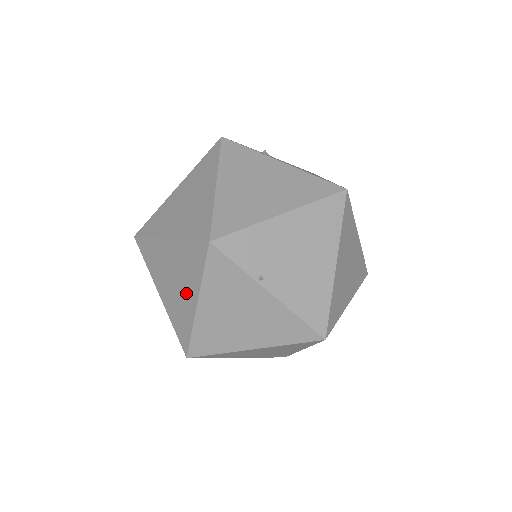
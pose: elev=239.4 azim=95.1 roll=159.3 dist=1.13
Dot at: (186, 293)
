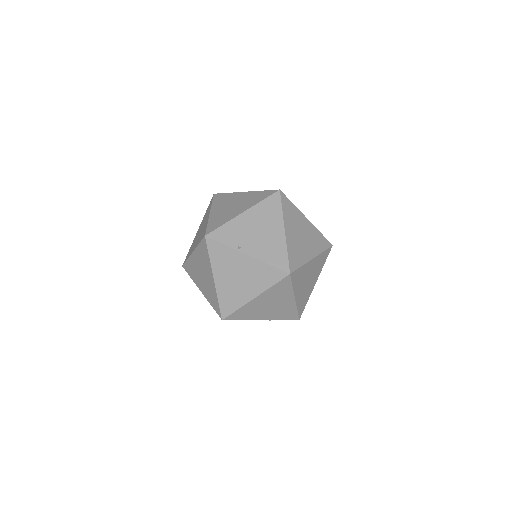
Dot at: (208, 277)
